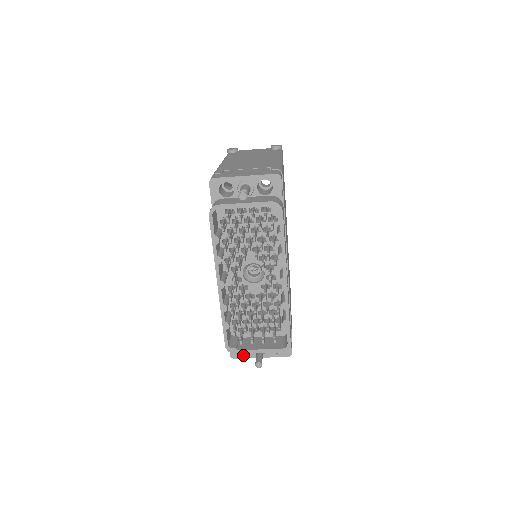
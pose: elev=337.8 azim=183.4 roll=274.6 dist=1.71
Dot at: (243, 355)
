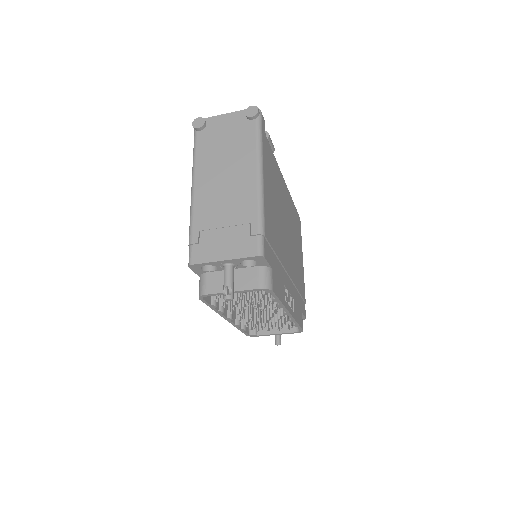
Dot at: occluded
